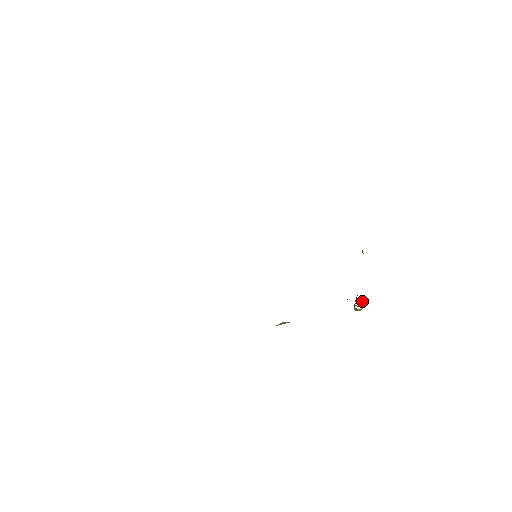
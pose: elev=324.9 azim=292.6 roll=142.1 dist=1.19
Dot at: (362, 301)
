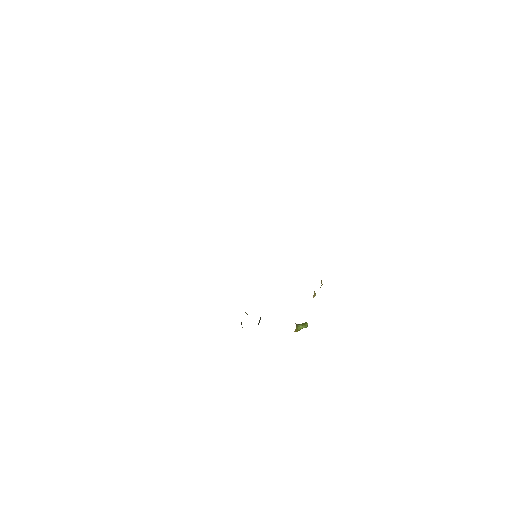
Dot at: (300, 326)
